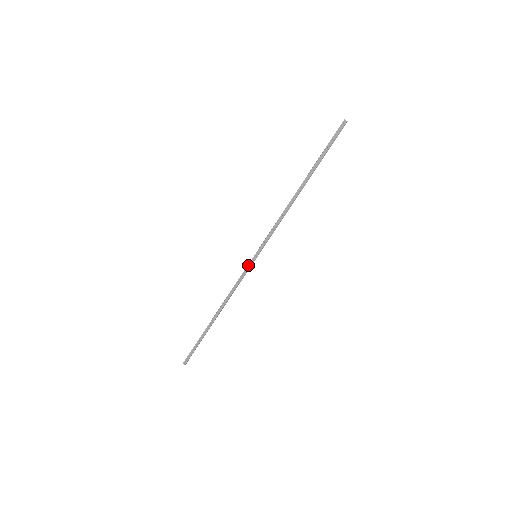
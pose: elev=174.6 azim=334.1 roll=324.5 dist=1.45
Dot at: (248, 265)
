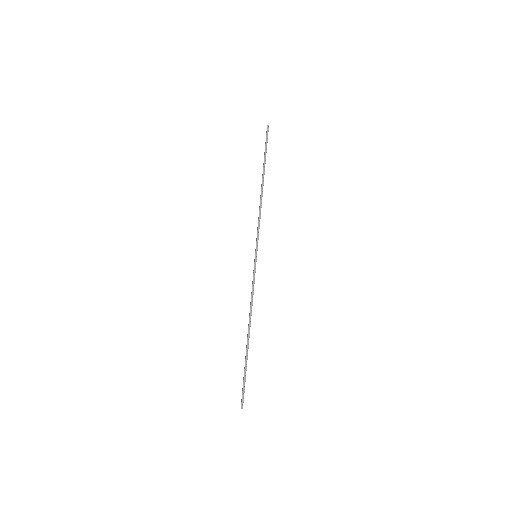
Dot at: (254, 268)
